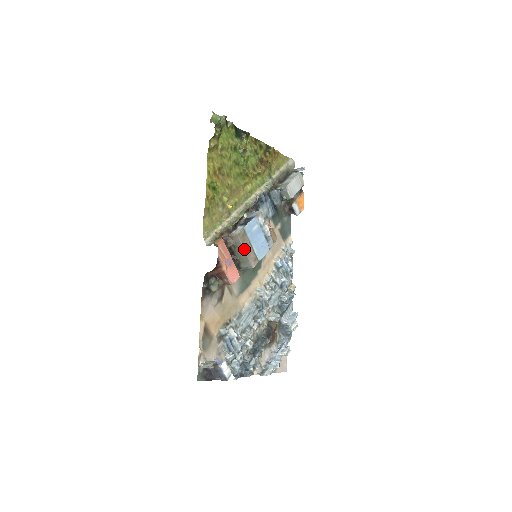
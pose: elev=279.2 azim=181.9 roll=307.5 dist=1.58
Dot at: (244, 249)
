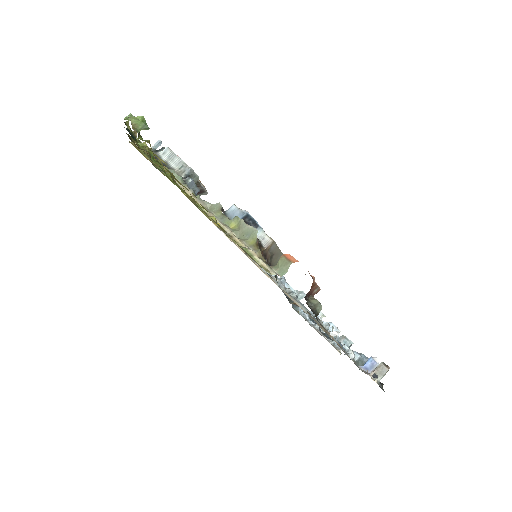
Dot at: (280, 250)
